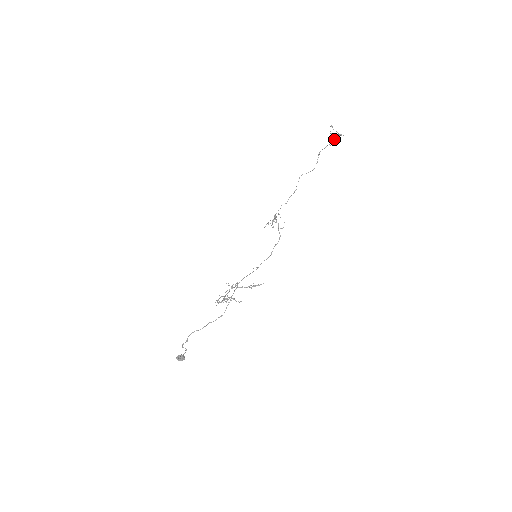
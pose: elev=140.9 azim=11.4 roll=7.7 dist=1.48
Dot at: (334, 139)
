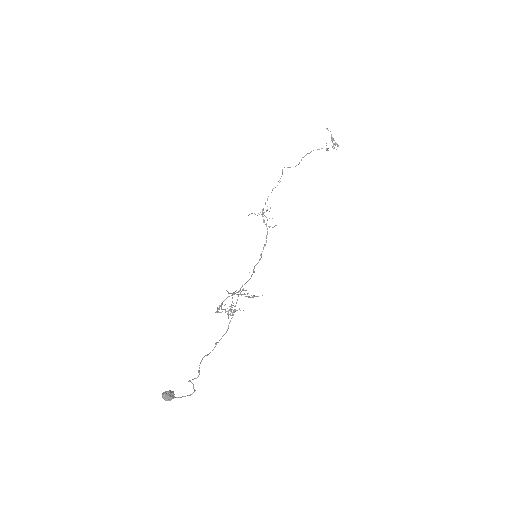
Dot at: (334, 147)
